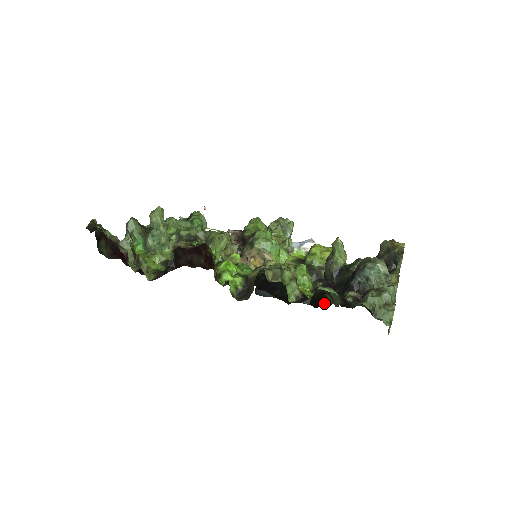
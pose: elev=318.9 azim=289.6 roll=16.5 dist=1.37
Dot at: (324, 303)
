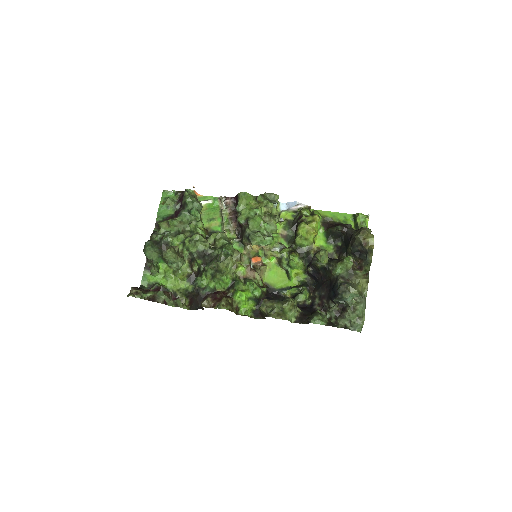
Dot at: occluded
